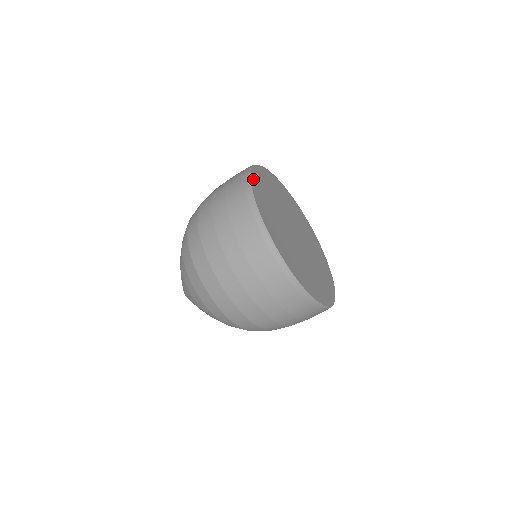
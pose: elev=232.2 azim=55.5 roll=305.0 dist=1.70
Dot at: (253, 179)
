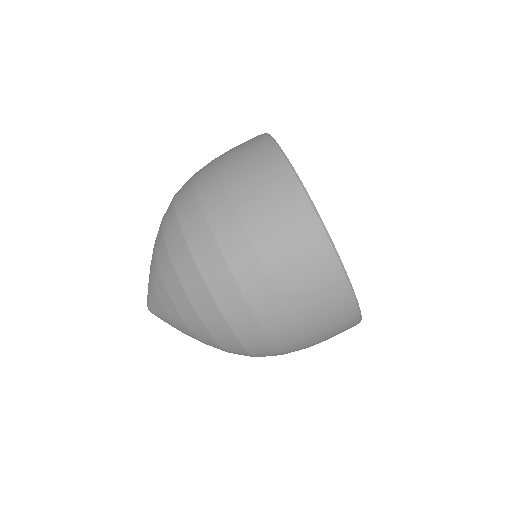
Dot at: occluded
